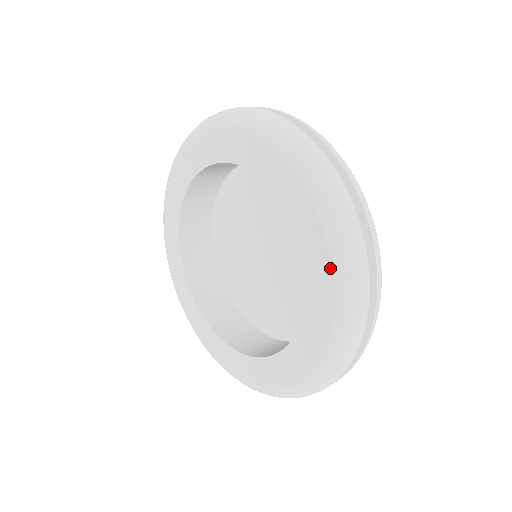
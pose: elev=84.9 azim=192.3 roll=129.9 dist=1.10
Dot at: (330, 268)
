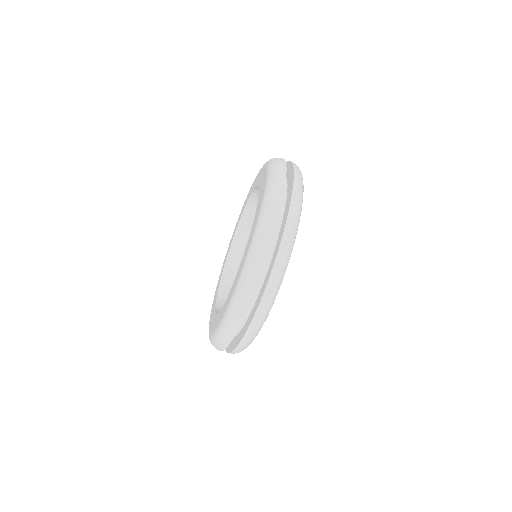
Dot at: (249, 246)
